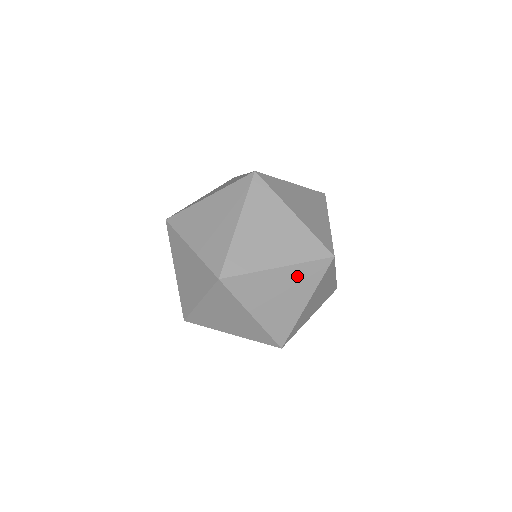
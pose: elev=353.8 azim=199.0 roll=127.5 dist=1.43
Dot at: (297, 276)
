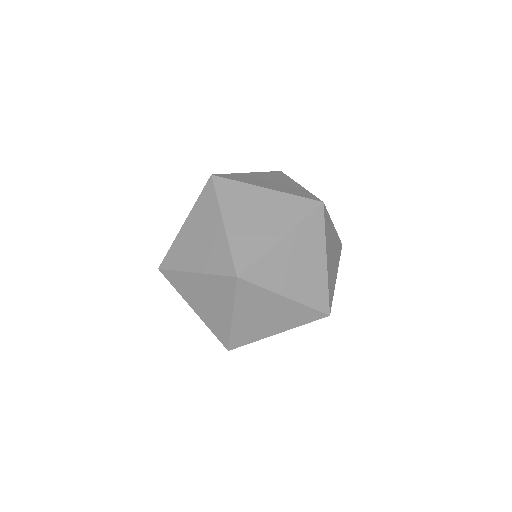
Dot at: (213, 286)
